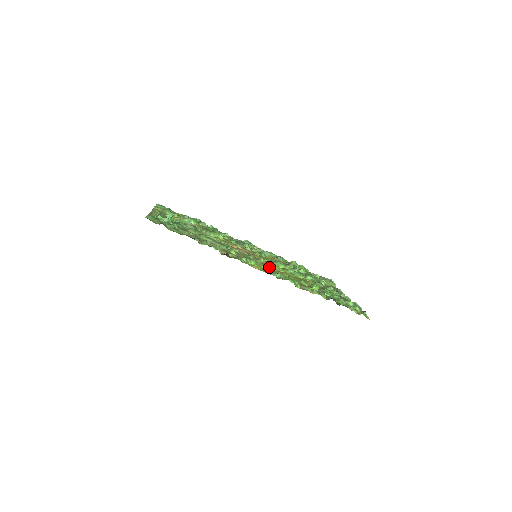
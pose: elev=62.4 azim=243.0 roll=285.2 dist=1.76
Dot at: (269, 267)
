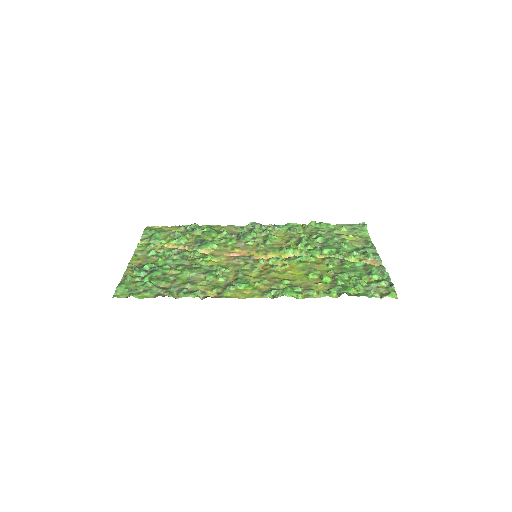
Dot at: (267, 275)
